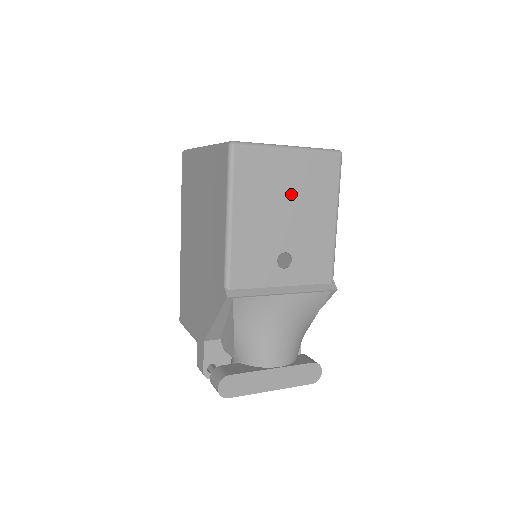
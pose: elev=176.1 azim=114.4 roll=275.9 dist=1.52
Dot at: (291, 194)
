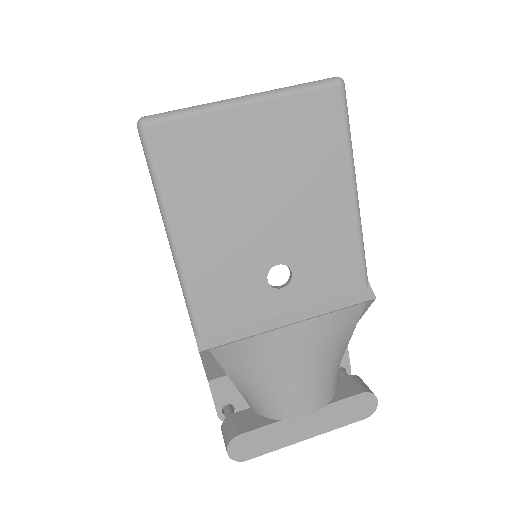
Dot at: (266, 175)
